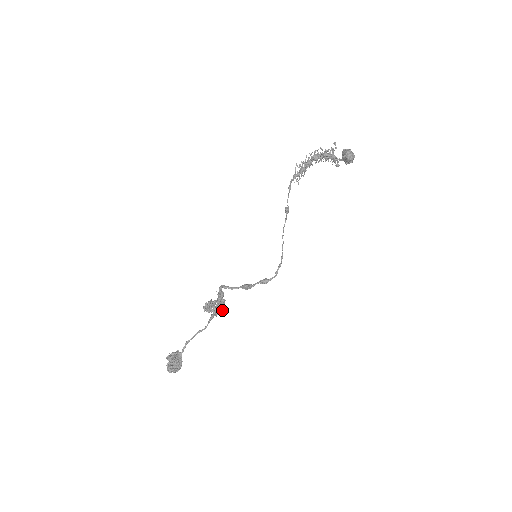
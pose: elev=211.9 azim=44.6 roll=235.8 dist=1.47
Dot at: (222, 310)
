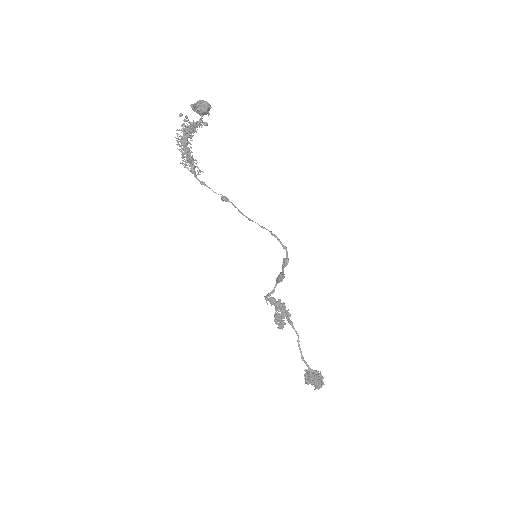
Dot at: (288, 309)
